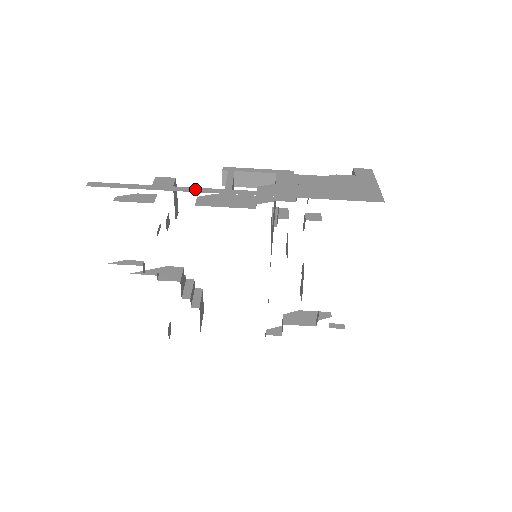
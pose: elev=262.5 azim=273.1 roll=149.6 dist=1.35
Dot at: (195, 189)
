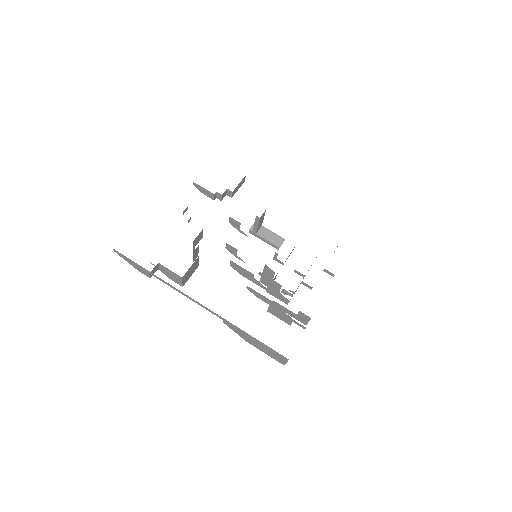
Dot at: occluded
